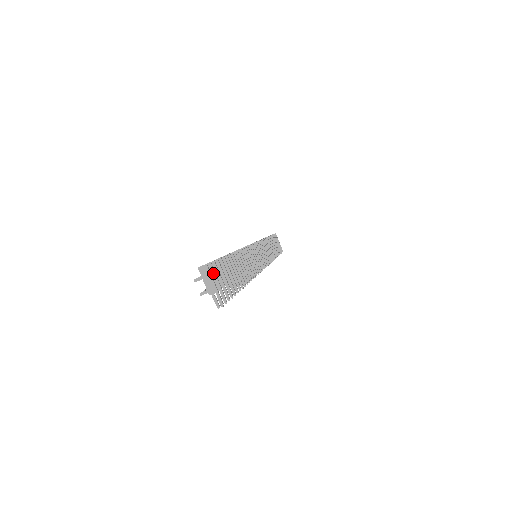
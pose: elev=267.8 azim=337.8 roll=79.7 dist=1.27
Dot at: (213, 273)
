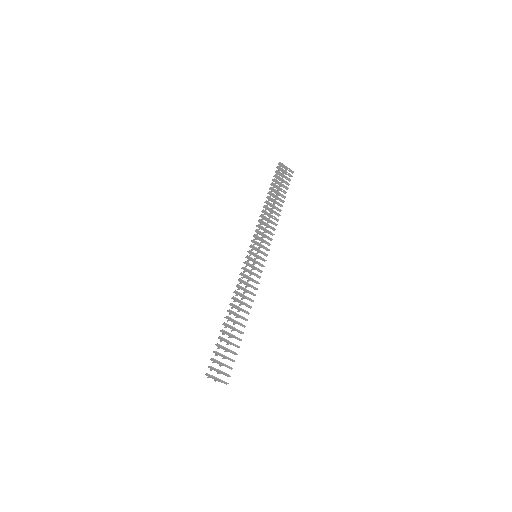
Dot at: (215, 369)
